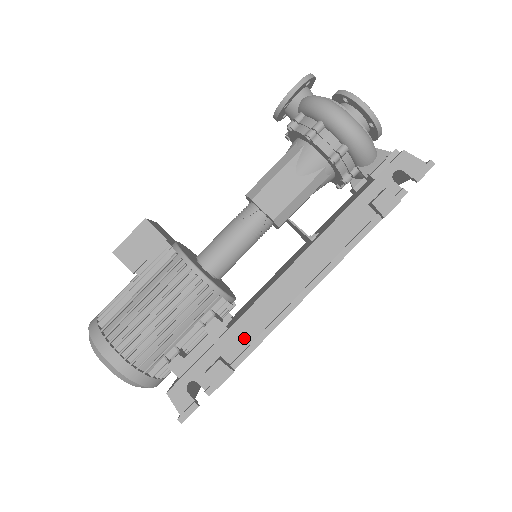
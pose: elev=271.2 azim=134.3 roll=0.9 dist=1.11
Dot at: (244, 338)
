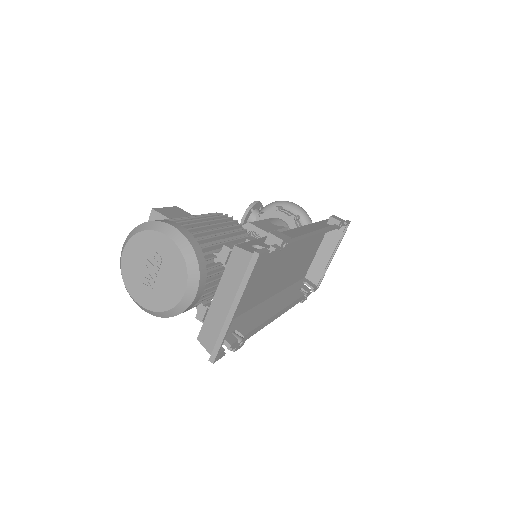
Dot at: occluded
